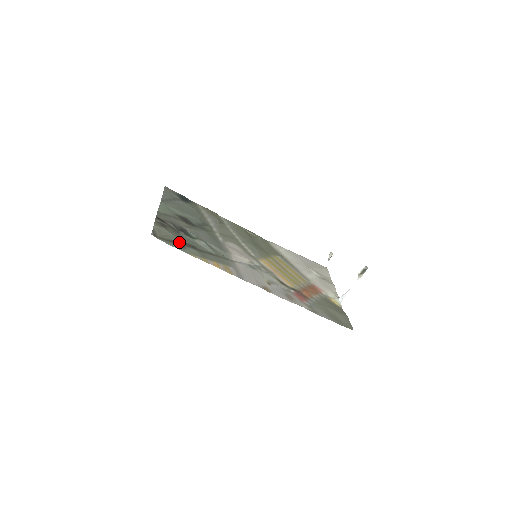
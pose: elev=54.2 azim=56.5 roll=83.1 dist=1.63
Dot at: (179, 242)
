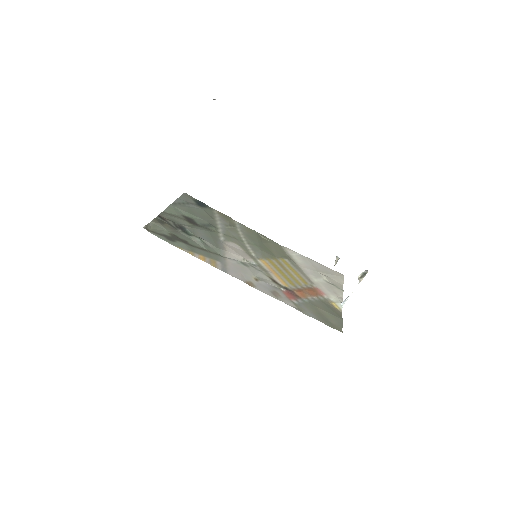
Dot at: (171, 236)
